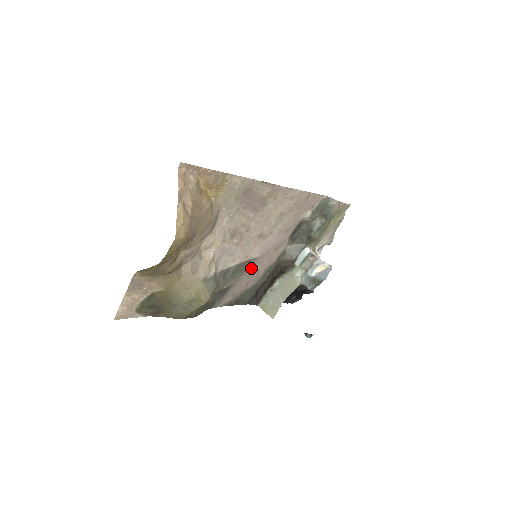
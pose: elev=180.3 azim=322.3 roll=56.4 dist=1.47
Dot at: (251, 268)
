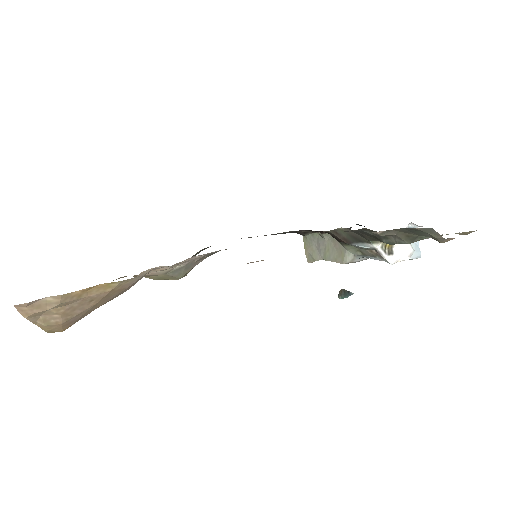
Dot at: occluded
